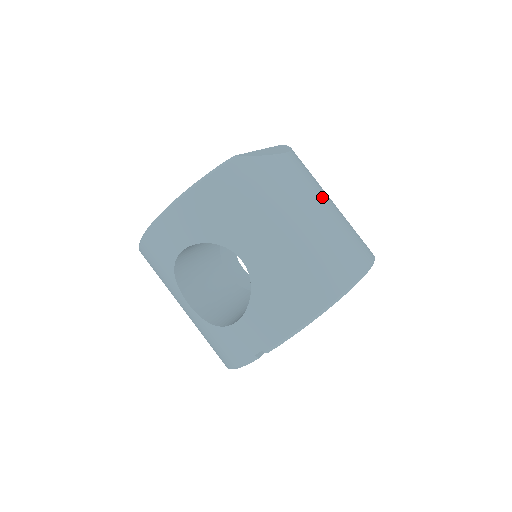
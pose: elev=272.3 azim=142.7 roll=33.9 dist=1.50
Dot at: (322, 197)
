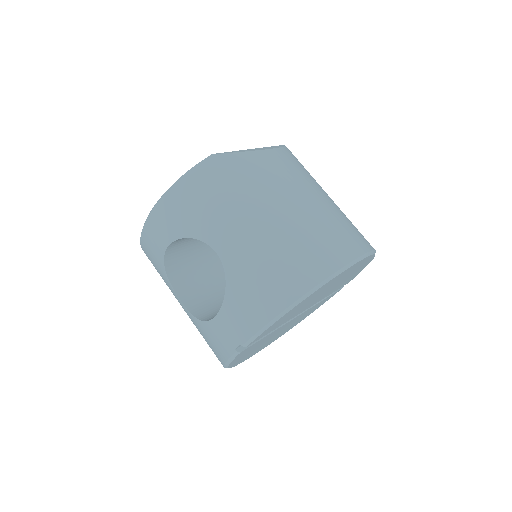
Dot at: (308, 190)
